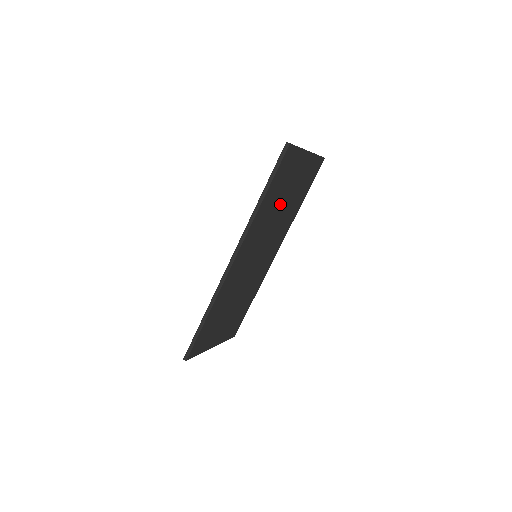
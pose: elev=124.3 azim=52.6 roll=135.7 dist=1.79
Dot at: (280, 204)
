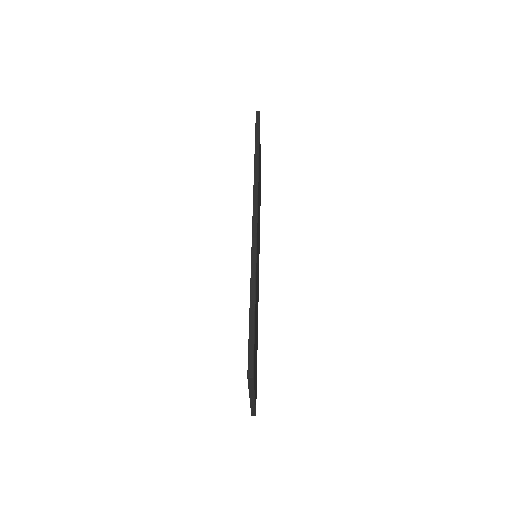
Dot at: (259, 194)
